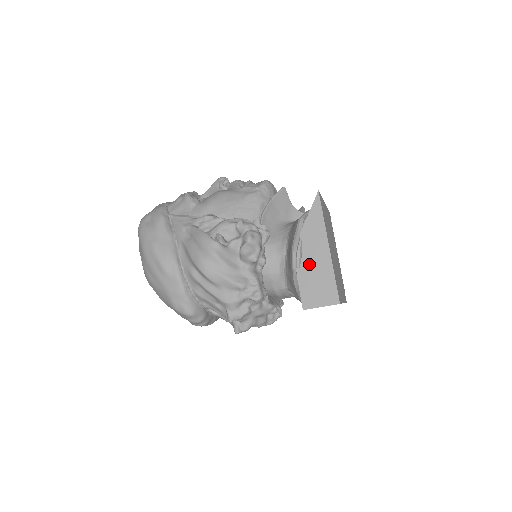
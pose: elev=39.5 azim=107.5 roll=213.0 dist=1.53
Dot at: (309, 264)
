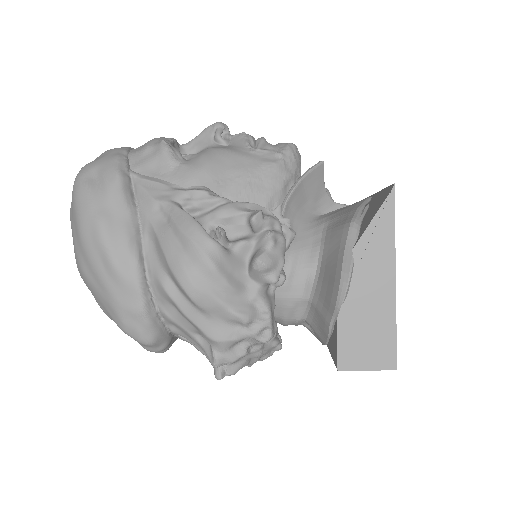
Dot at: (359, 301)
